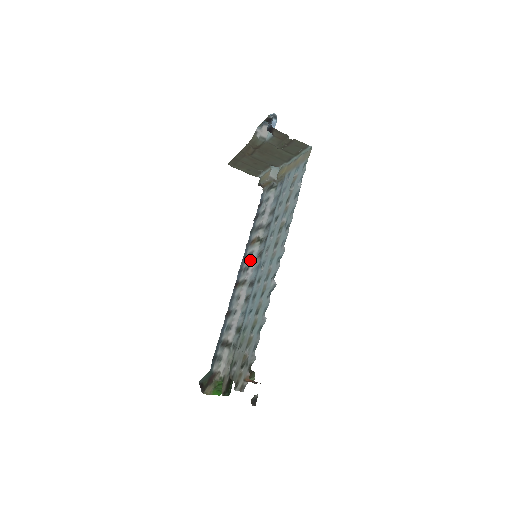
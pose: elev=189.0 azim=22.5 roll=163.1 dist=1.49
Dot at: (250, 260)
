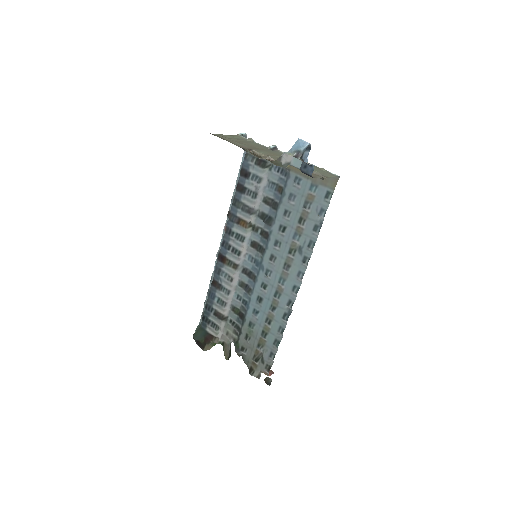
Dot at: (242, 246)
